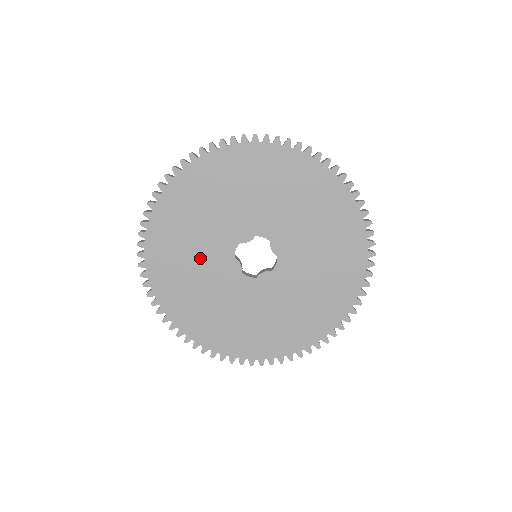
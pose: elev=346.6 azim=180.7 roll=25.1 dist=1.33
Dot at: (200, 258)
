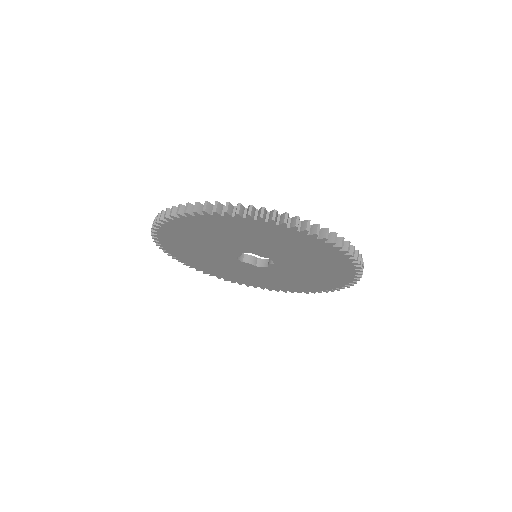
Dot at: (223, 265)
